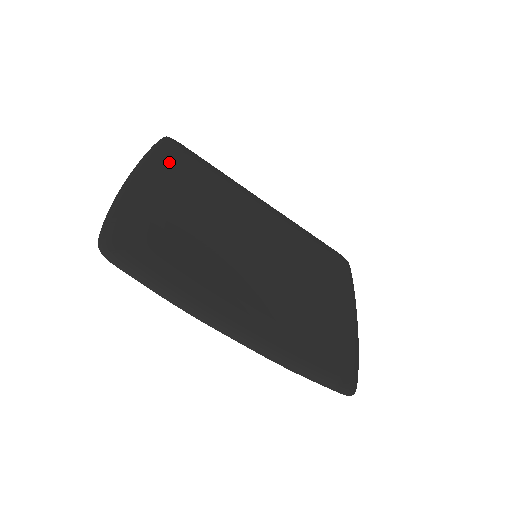
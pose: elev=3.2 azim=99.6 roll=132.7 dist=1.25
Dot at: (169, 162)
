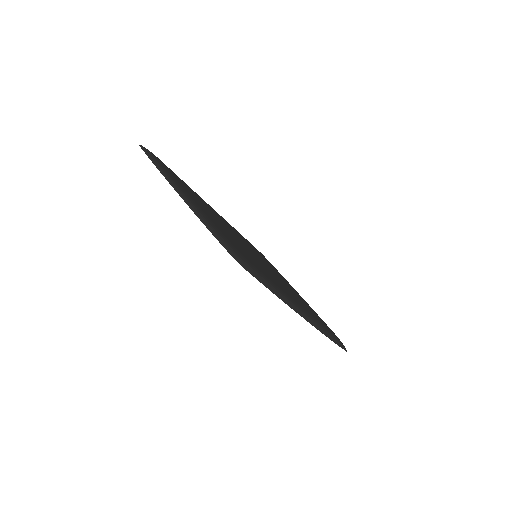
Dot at: (169, 172)
